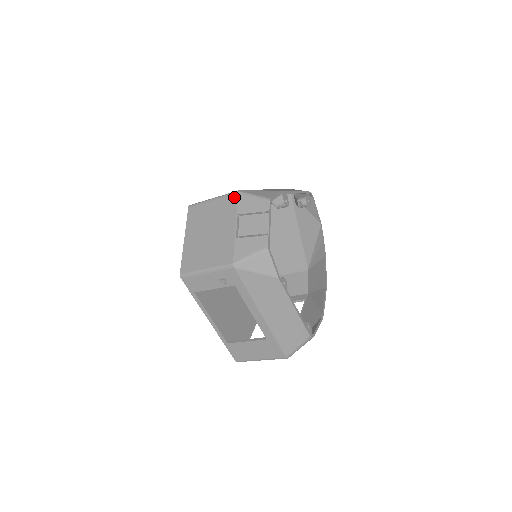
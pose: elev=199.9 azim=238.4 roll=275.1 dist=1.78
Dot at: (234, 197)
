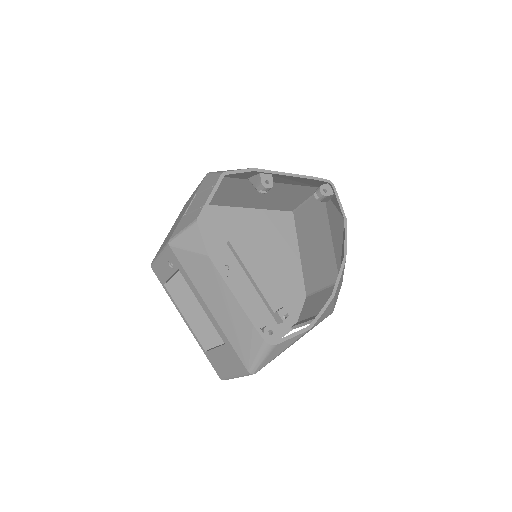
Dot at: (203, 179)
